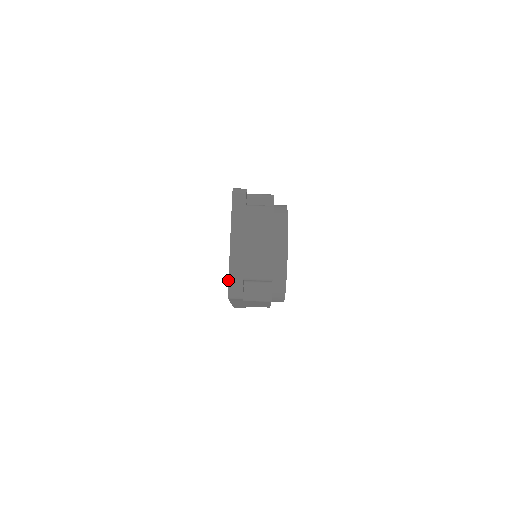
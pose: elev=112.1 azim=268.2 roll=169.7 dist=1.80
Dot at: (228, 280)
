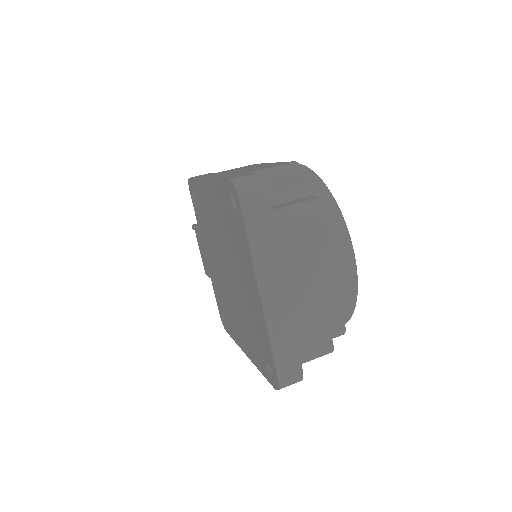
Dot at: (275, 368)
